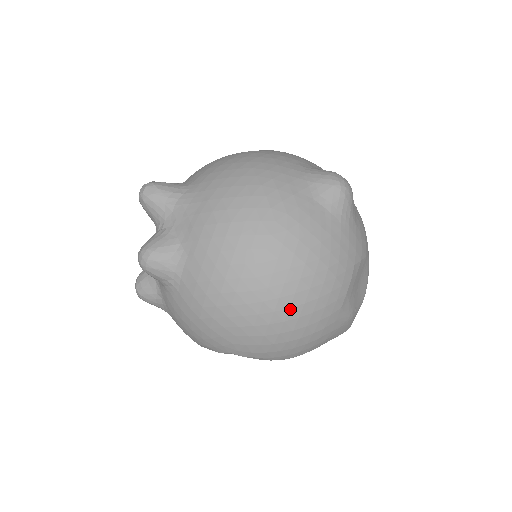
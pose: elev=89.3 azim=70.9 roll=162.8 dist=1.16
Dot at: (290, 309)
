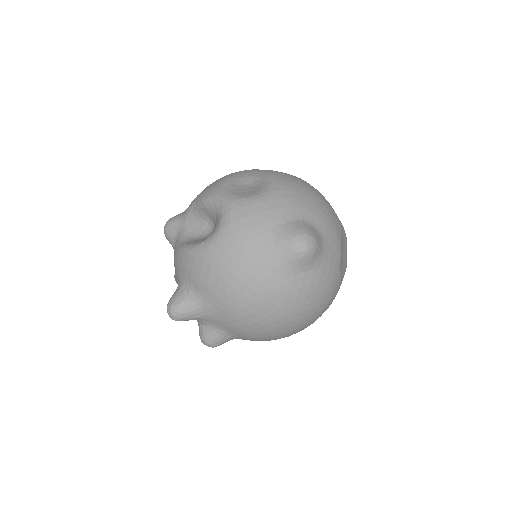
Dot at: (314, 321)
